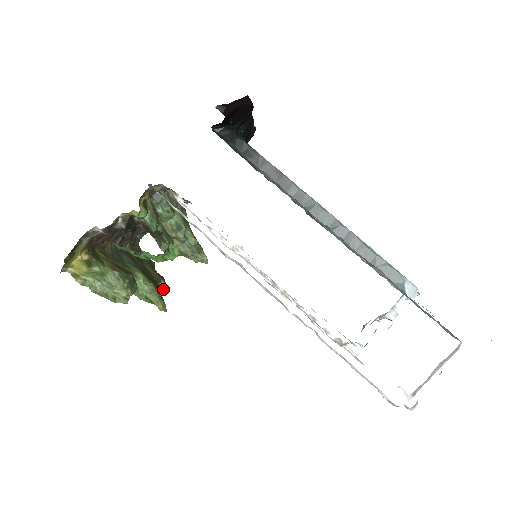
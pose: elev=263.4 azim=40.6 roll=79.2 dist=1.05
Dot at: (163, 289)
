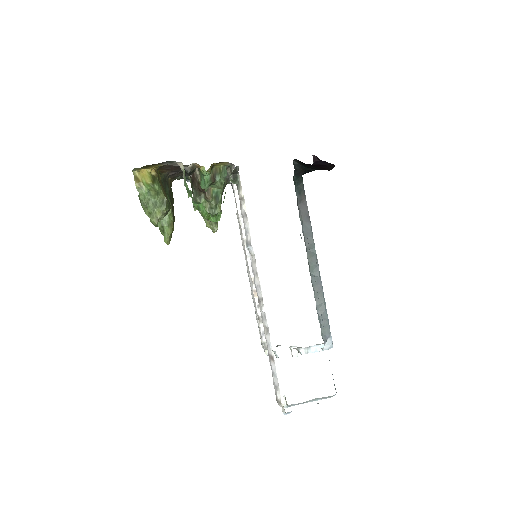
Dot at: occluded
